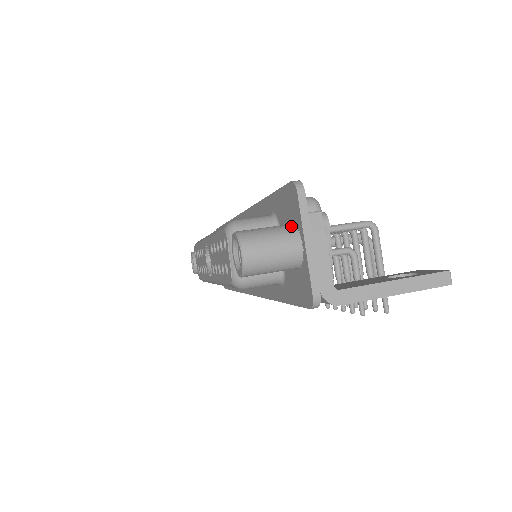
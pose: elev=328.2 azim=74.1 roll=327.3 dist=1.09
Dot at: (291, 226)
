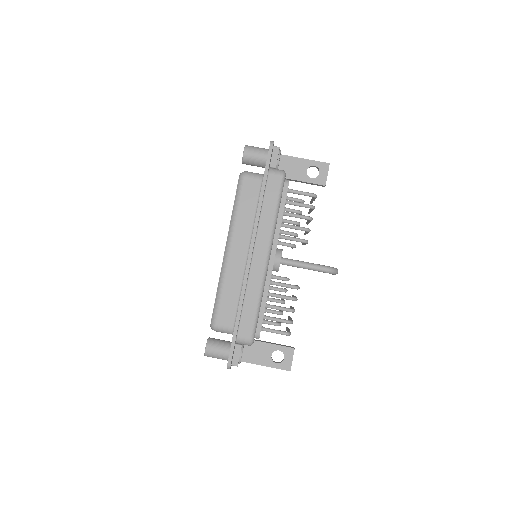
Dot at: (228, 357)
